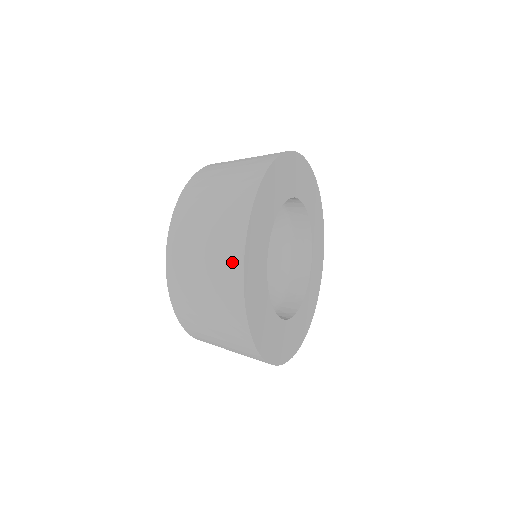
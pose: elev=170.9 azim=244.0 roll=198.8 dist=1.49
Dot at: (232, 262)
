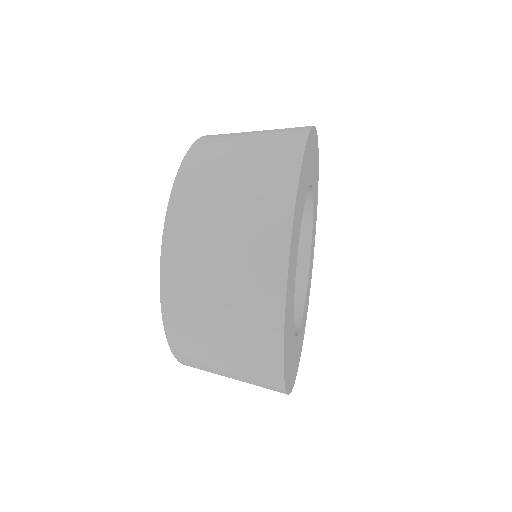
Dot at: occluded
